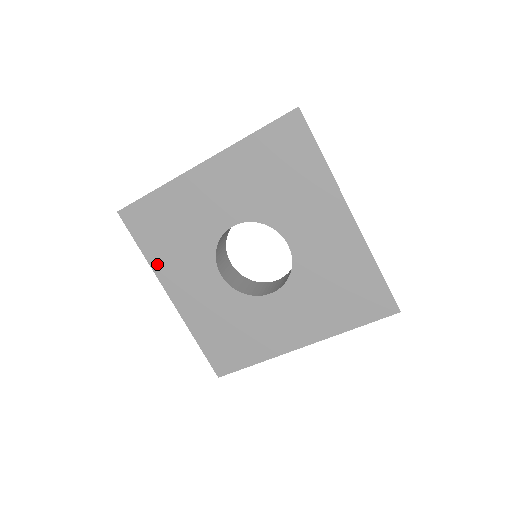
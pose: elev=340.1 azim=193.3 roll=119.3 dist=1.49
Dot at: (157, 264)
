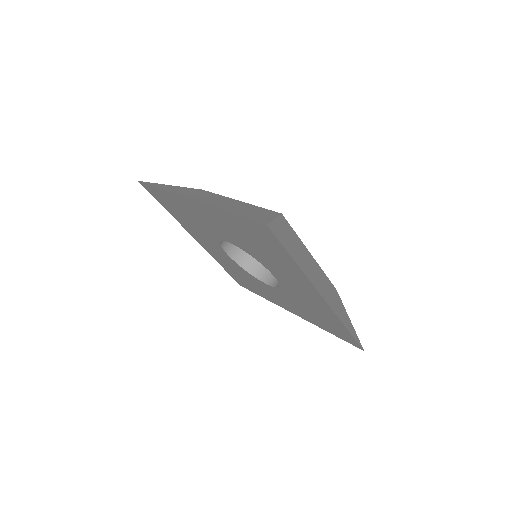
Dot at: (180, 221)
